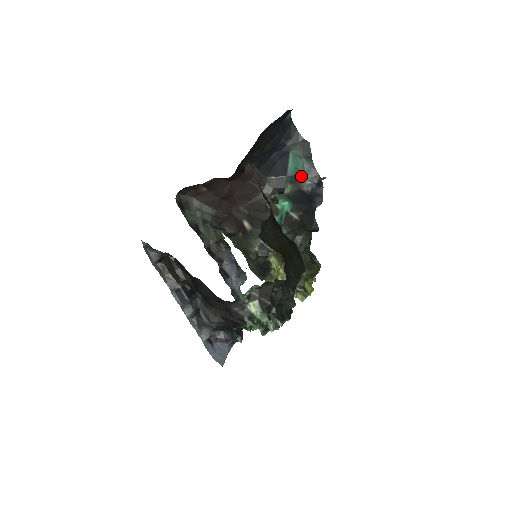
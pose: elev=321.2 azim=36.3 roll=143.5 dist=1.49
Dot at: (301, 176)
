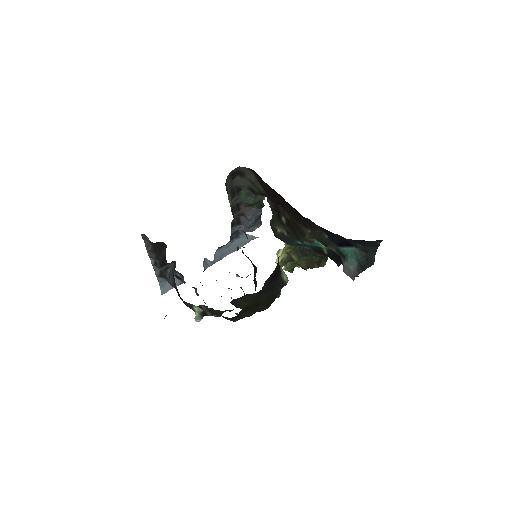
Dot at: (345, 262)
